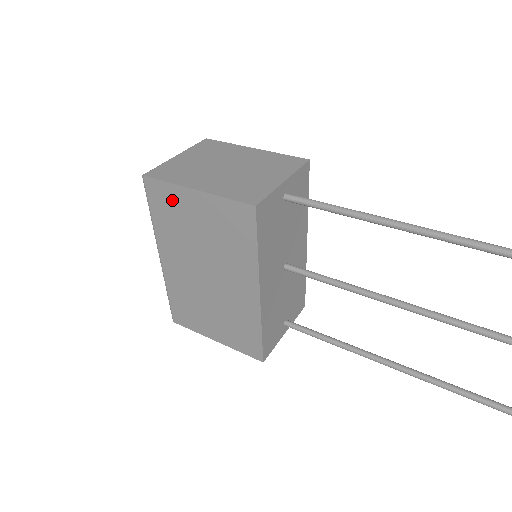
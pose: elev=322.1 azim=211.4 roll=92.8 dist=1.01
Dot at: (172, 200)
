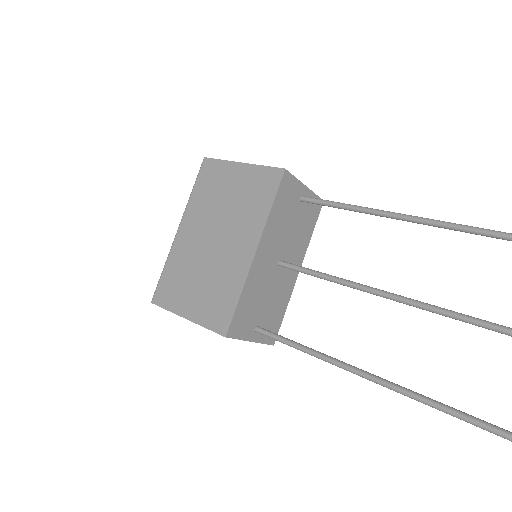
Dot at: (218, 174)
